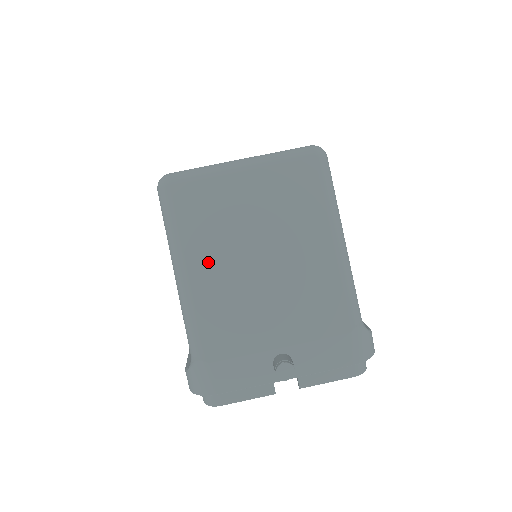
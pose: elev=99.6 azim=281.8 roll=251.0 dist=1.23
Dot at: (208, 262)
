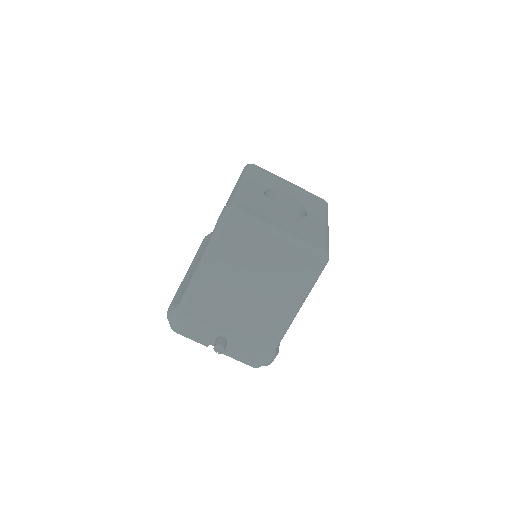
Dot at: (221, 270)
